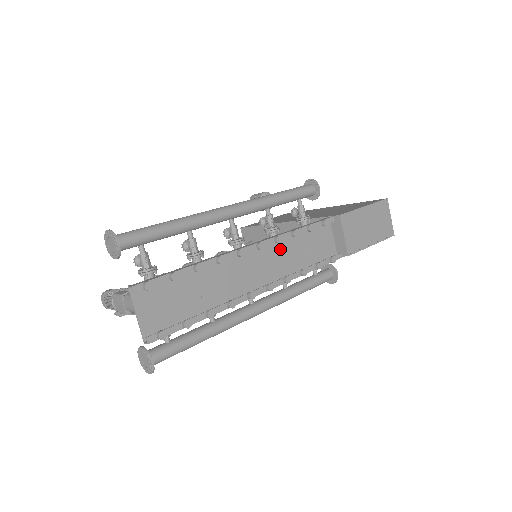
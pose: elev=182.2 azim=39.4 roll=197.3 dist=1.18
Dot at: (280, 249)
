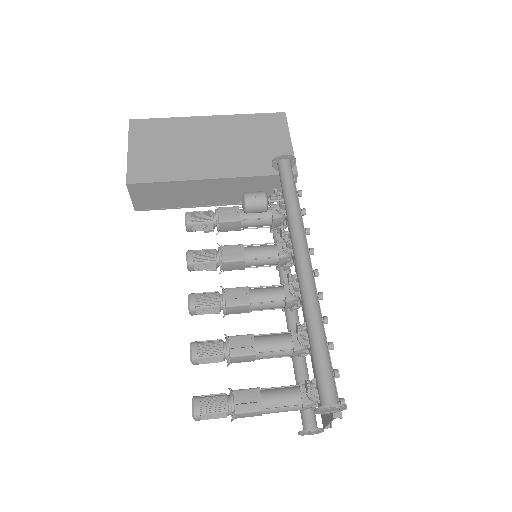
Dot at: occluded
